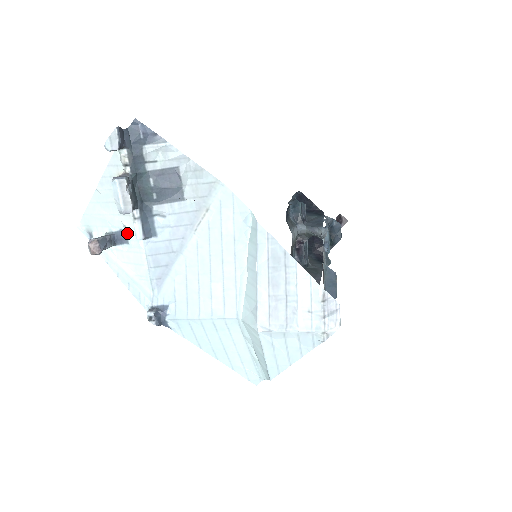
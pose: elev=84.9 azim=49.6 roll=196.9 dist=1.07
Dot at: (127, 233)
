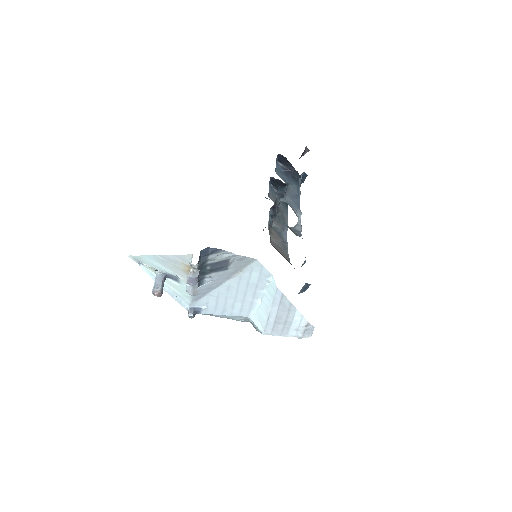
Dot at: (179, 280)
